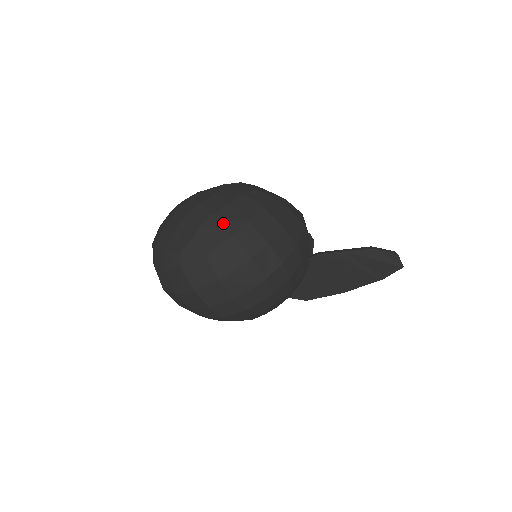
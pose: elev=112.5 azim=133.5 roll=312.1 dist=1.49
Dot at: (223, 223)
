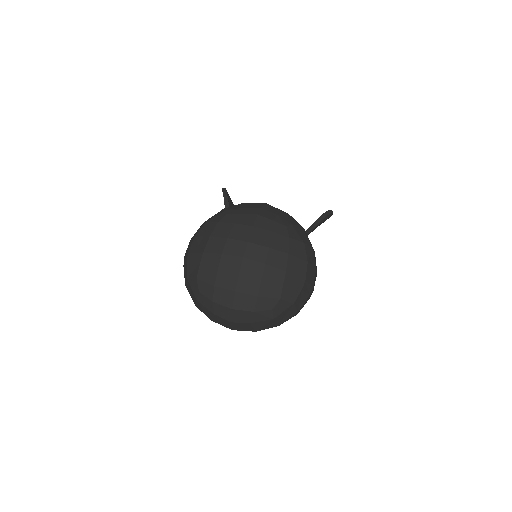
Dot at: (296, 274)
